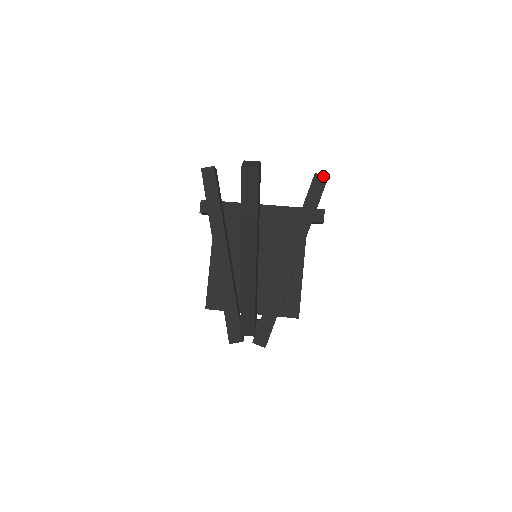
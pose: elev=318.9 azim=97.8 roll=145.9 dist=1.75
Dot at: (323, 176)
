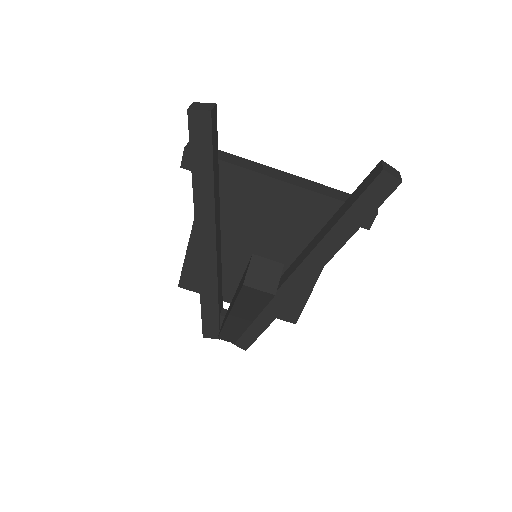
Dot at: (395, 178)
